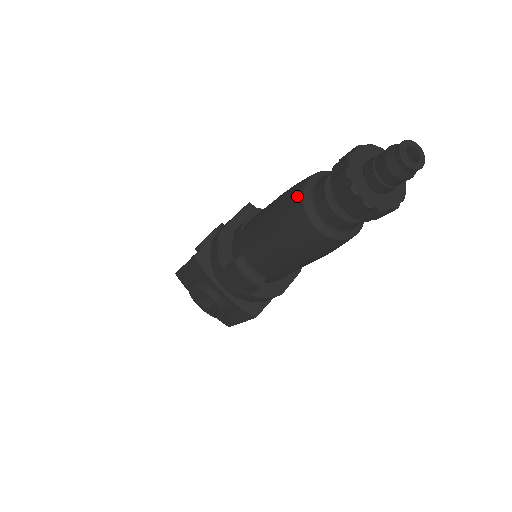
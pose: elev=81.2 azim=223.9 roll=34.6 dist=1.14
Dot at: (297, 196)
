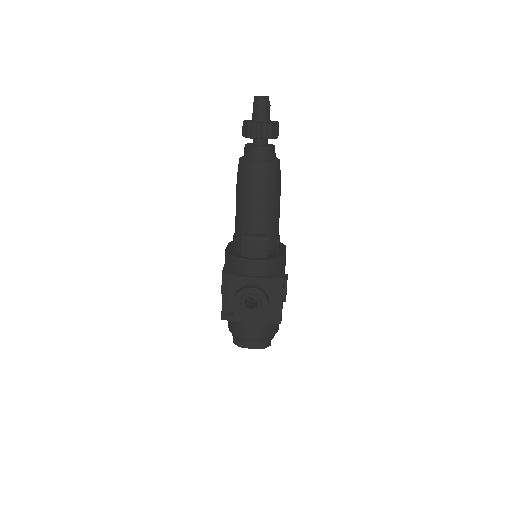
Dot at: (240, 165)
